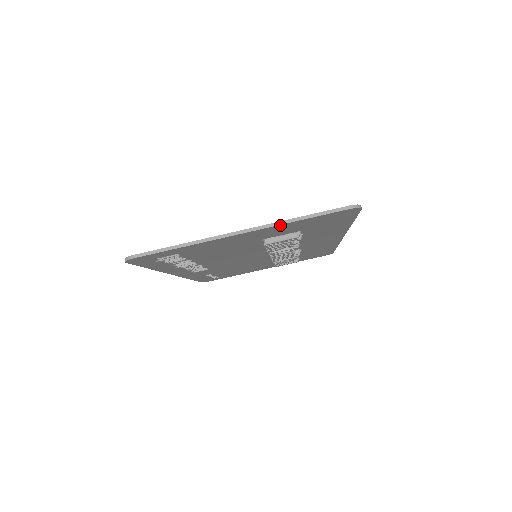
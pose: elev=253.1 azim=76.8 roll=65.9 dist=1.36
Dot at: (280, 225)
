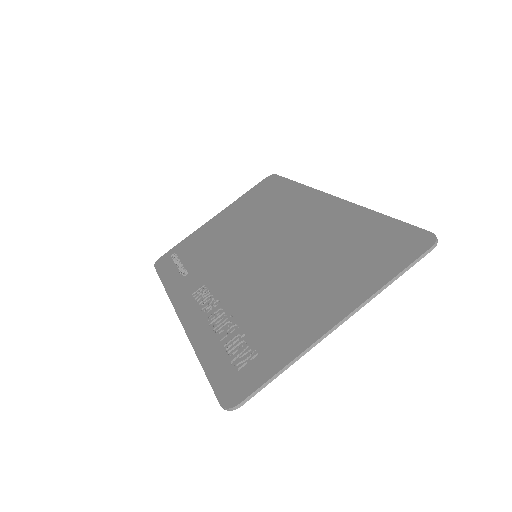
Dot at: (373, 295)
